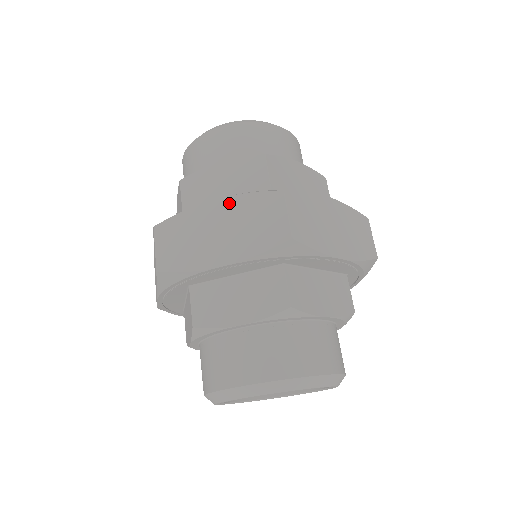
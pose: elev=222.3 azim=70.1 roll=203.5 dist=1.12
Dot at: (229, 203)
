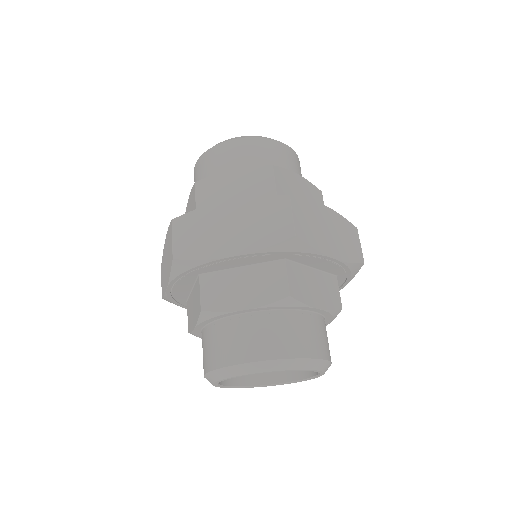
Dot at: (241, 203)
